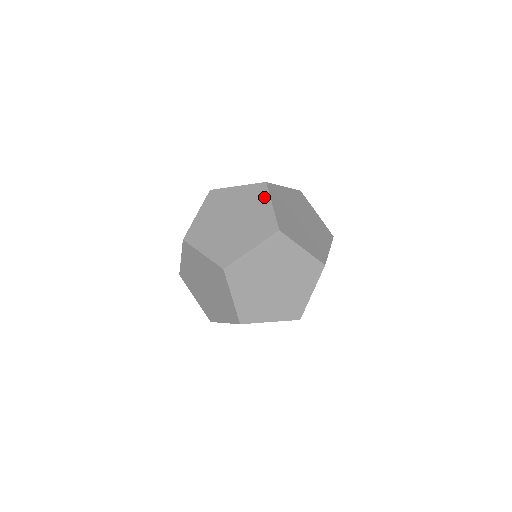
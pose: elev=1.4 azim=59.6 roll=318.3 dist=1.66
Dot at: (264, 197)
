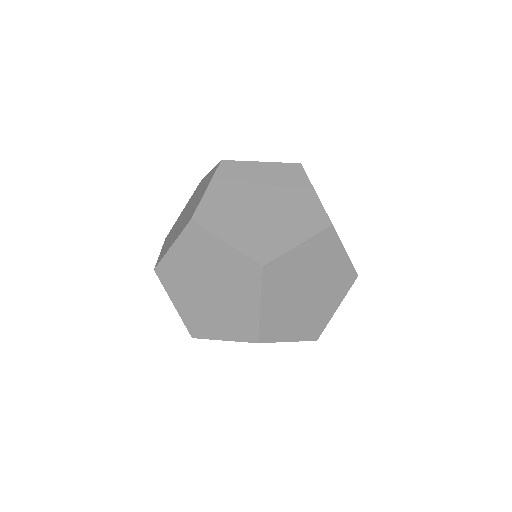
Dot at: (336, 246)
